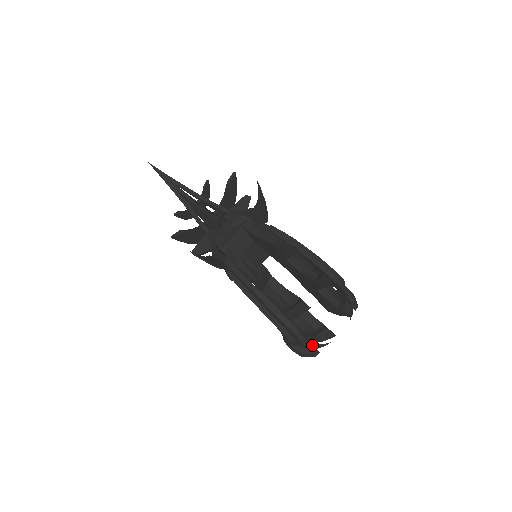
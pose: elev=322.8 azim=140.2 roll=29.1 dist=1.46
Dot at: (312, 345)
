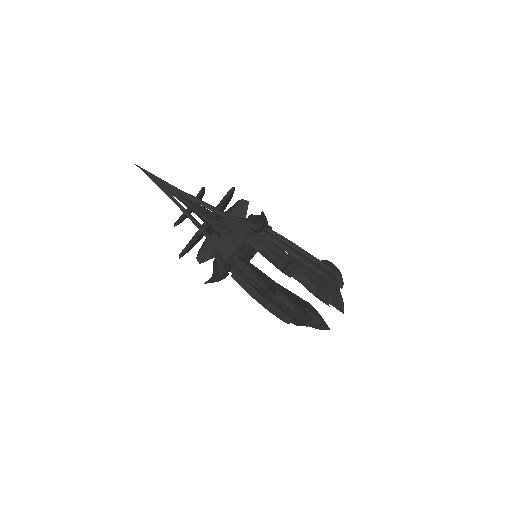
Dot at: occluded
